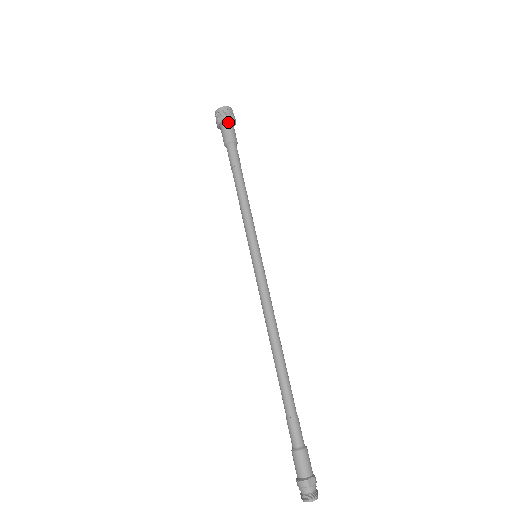
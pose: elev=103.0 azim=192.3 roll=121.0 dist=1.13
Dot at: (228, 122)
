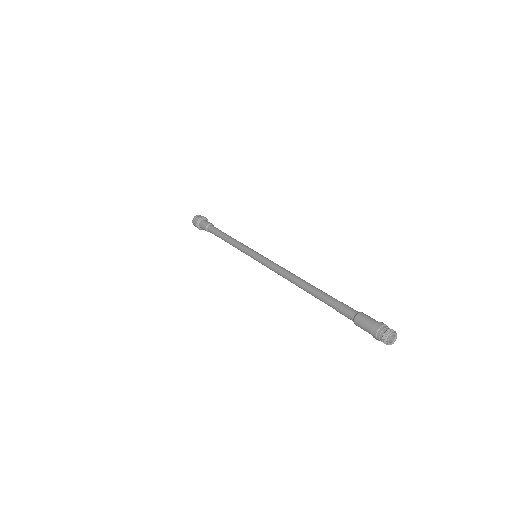
Dot at: (205, 220)
